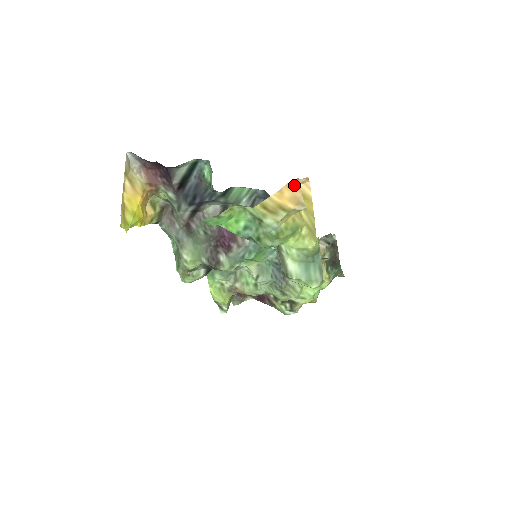
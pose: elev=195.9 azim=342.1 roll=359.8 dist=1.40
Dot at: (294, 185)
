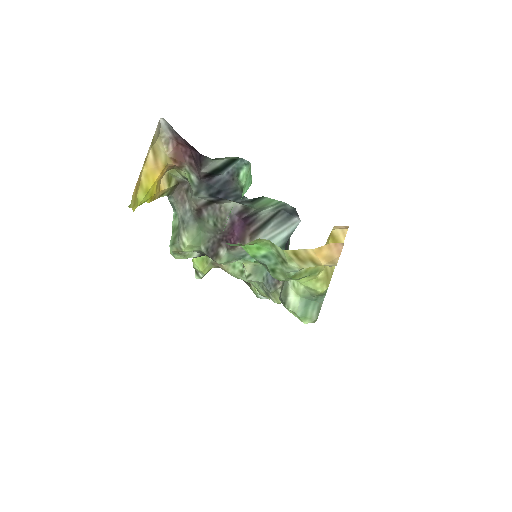
Dot at: (336, 247)
